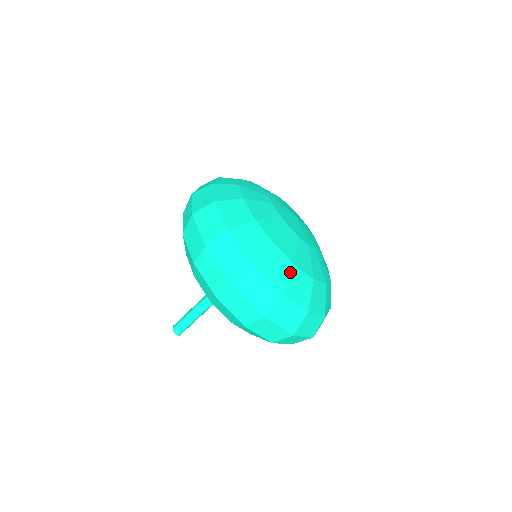
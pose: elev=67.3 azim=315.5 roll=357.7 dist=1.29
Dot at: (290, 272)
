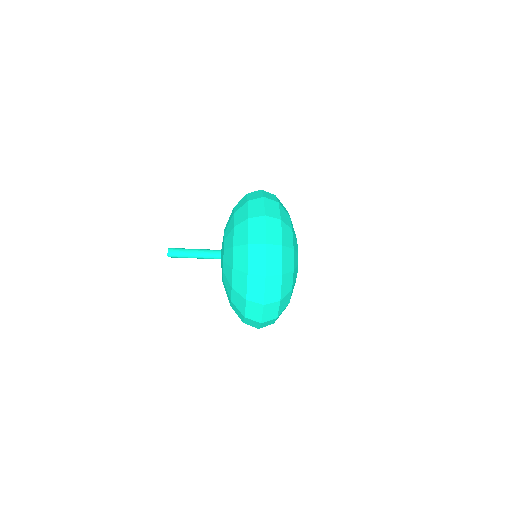
Dot at: (289, 292)
